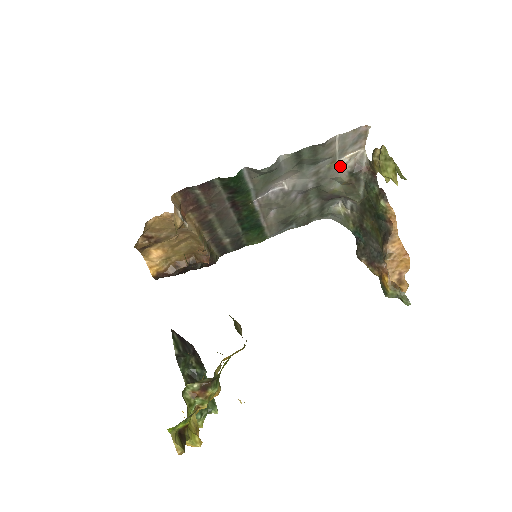
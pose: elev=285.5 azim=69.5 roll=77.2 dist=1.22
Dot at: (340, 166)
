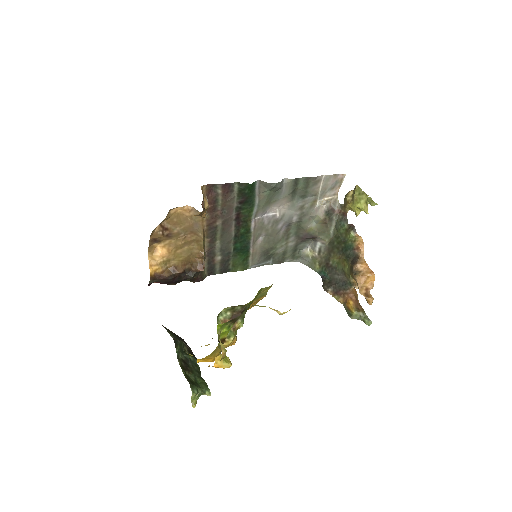
Dot at: (319, 206)
